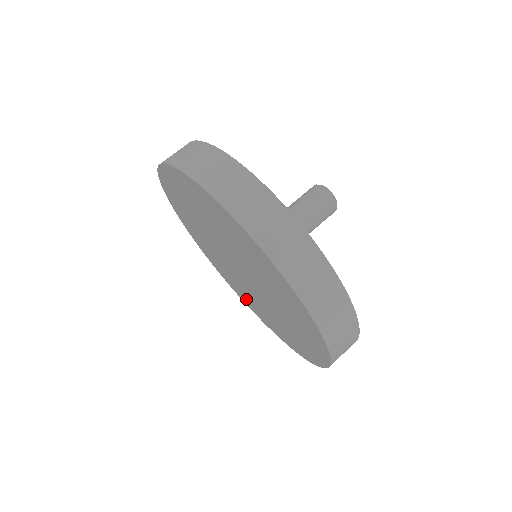
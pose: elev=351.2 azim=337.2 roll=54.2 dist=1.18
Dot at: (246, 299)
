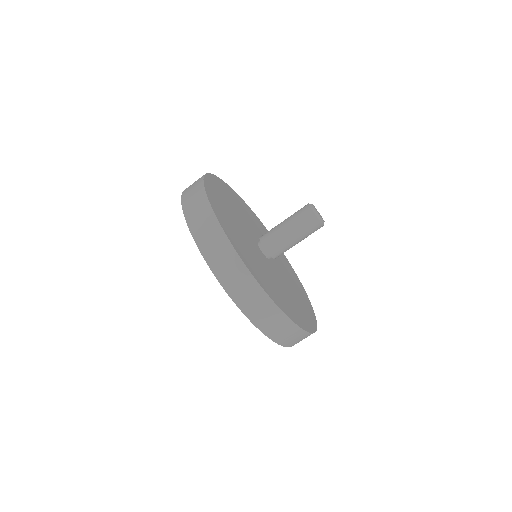
Dot at: occluded
